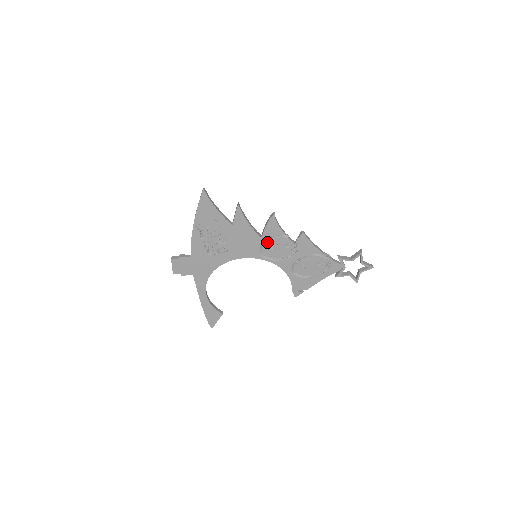
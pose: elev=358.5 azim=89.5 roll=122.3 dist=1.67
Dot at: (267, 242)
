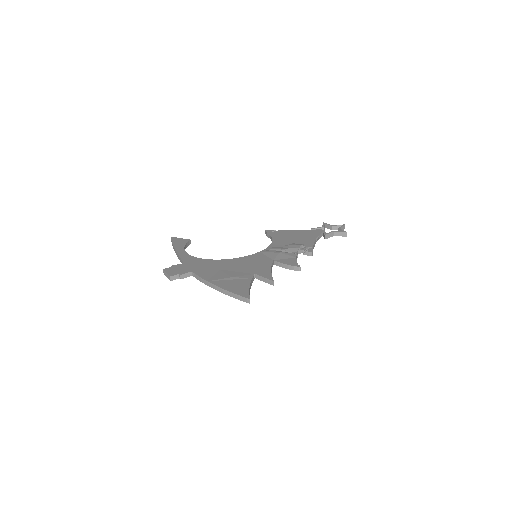
Dot at: occluded
